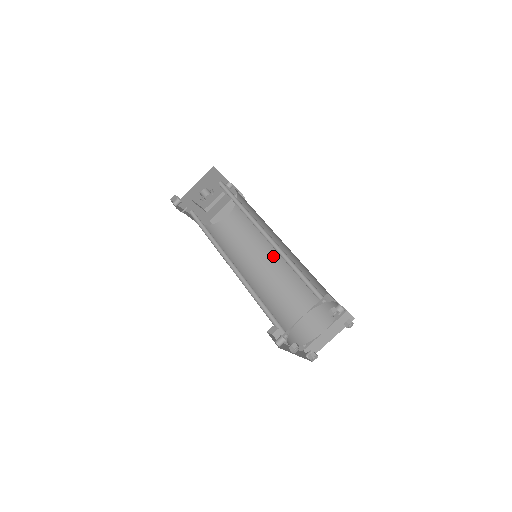
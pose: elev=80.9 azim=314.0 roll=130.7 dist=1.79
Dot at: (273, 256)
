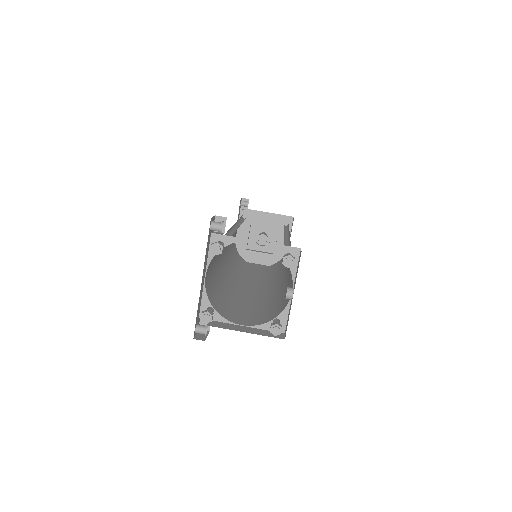
Dot at: (263, 287)
